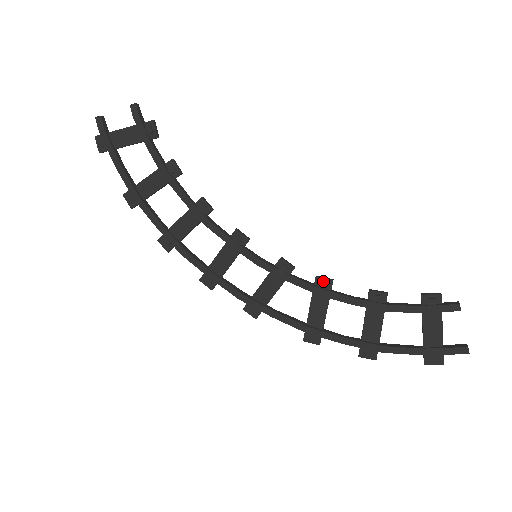
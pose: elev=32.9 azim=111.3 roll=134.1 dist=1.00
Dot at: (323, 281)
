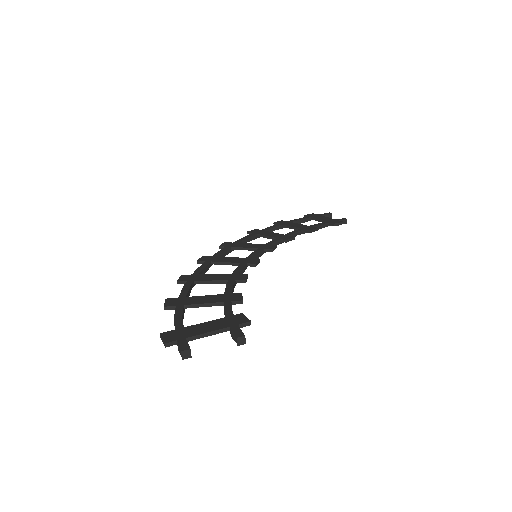
Dot at: (288, 241)
